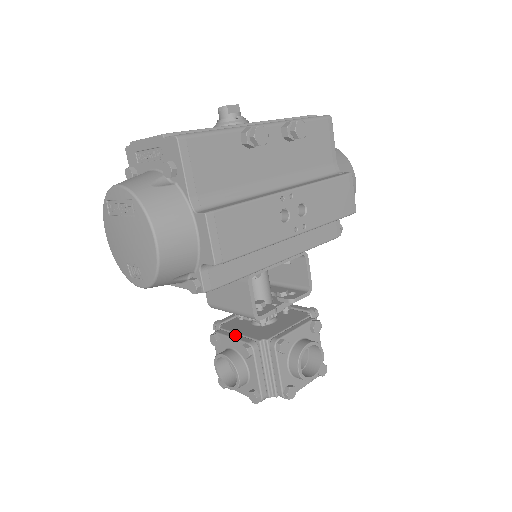
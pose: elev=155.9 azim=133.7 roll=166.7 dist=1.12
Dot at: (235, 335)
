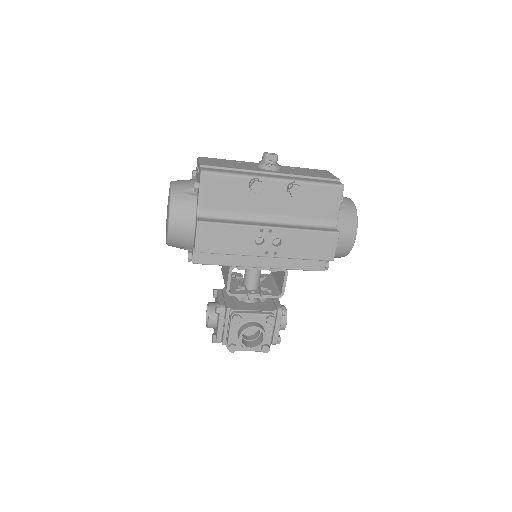
Dot at: (222, 297)
